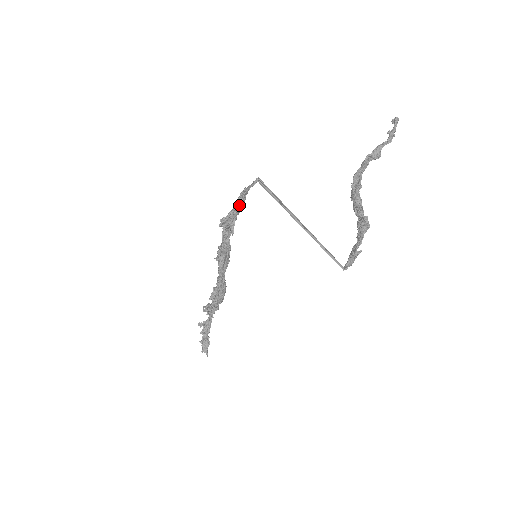
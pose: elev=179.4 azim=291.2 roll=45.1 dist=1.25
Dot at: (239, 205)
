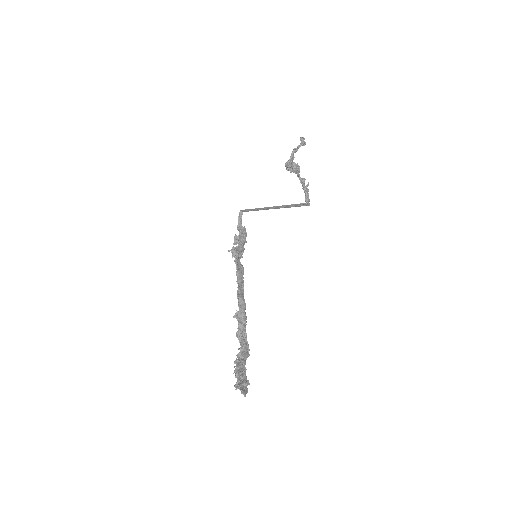
Dot at: (239, 236)
